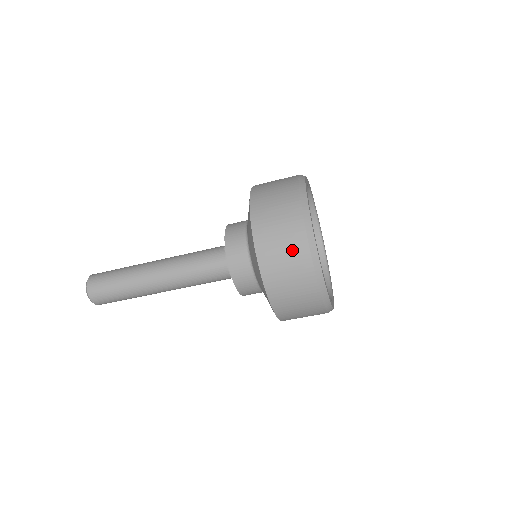
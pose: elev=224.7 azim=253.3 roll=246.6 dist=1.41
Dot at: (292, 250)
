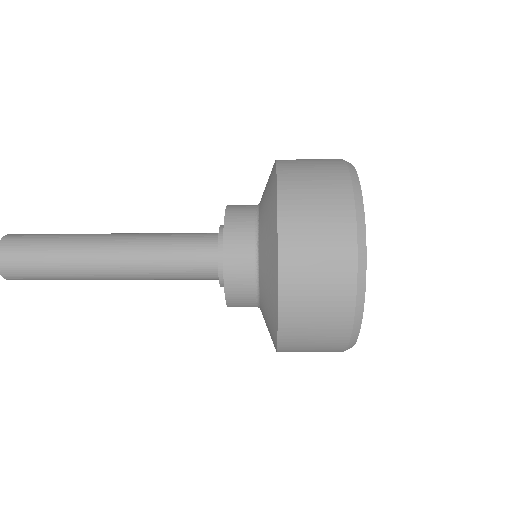
Dot at: (326, 342)
